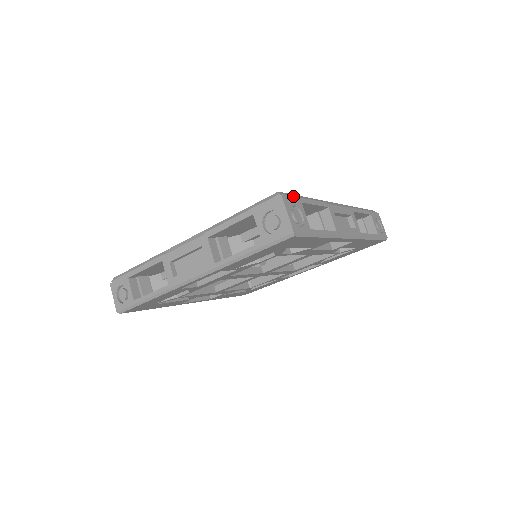
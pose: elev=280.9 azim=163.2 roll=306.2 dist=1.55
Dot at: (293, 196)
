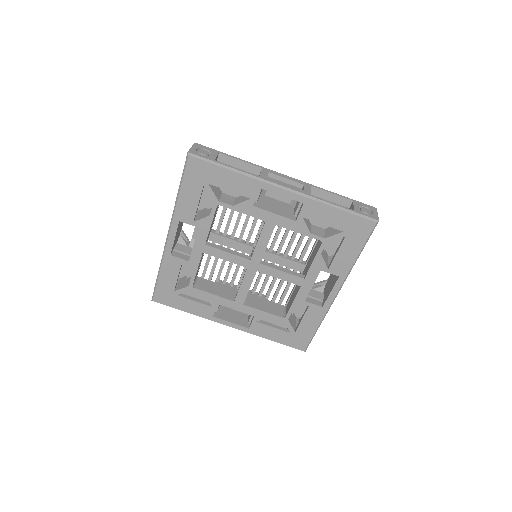
Dot at: (213, 150)
